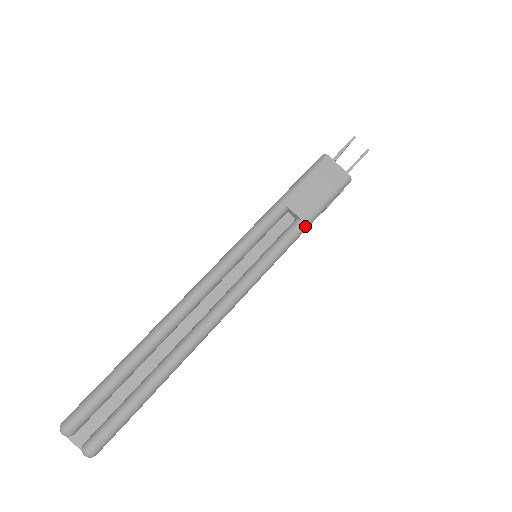
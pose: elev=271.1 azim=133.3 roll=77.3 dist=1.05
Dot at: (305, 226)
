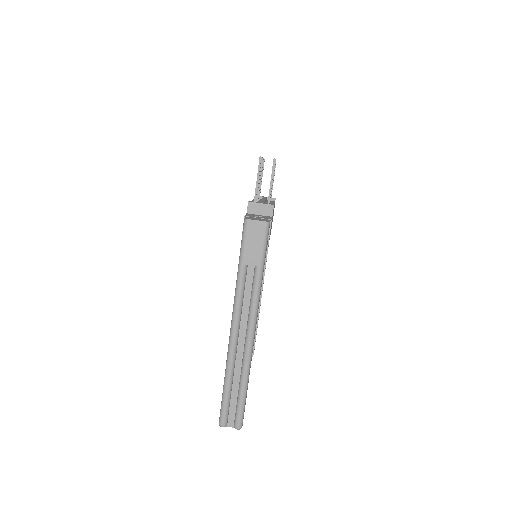
Dot at: (262, 268)
